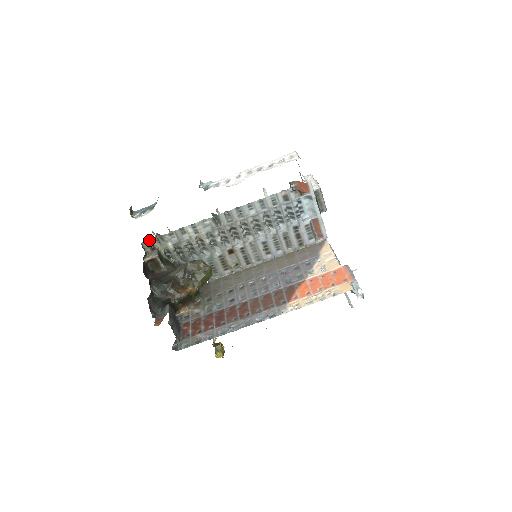
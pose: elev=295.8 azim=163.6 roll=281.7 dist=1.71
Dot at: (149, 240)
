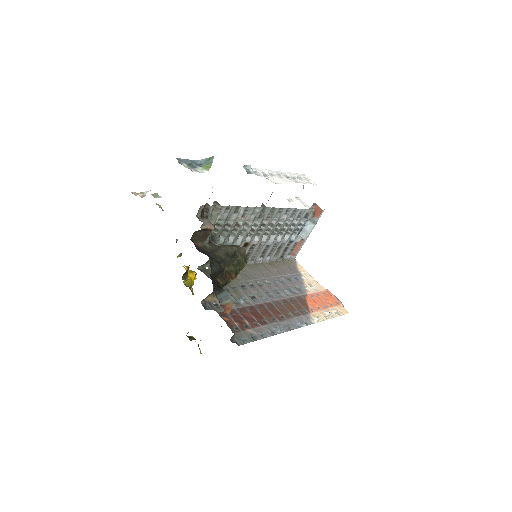
Dot at: (207, 205)
